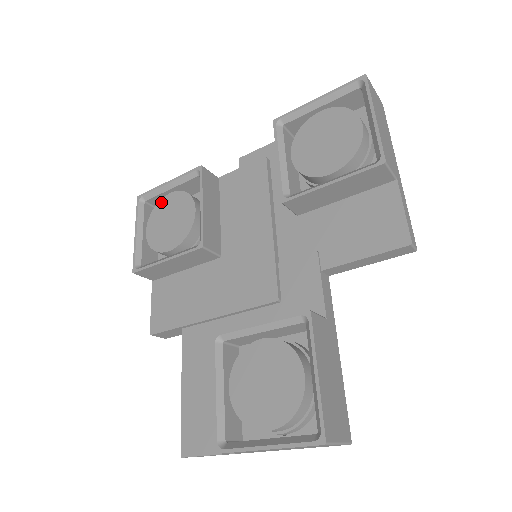
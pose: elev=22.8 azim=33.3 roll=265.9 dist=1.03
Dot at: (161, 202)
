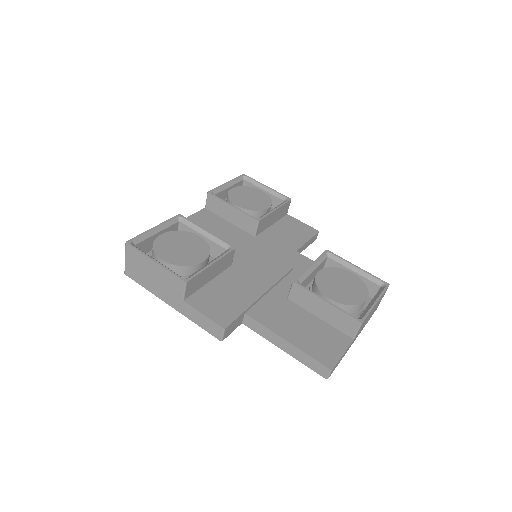
Dot at: (157, 241)
